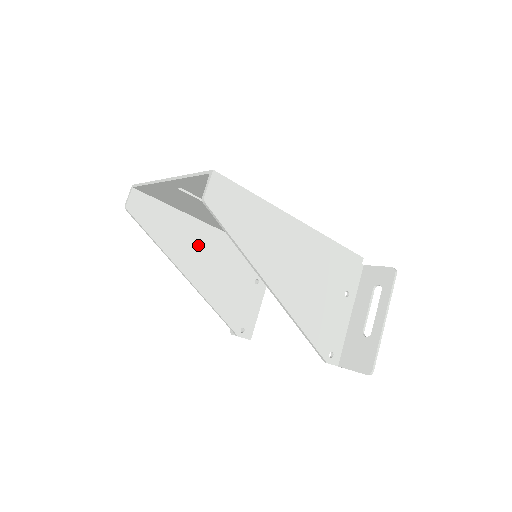
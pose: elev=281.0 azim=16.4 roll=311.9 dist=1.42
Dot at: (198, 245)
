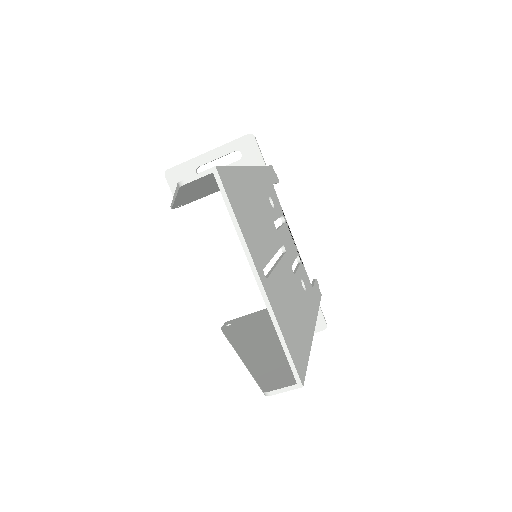
Dot at: occluded
